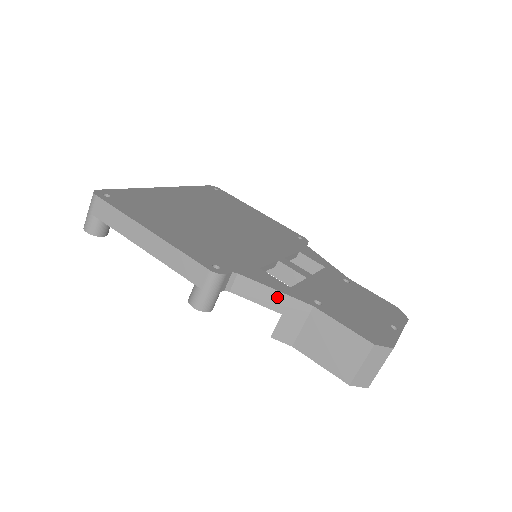
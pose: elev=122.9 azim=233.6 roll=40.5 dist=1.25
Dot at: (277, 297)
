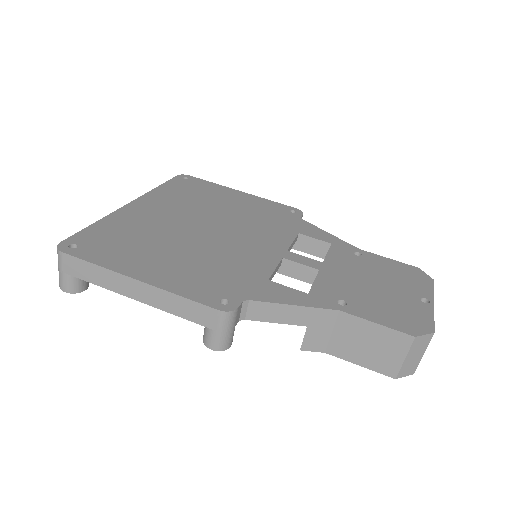
Dot at: (298, 312)
